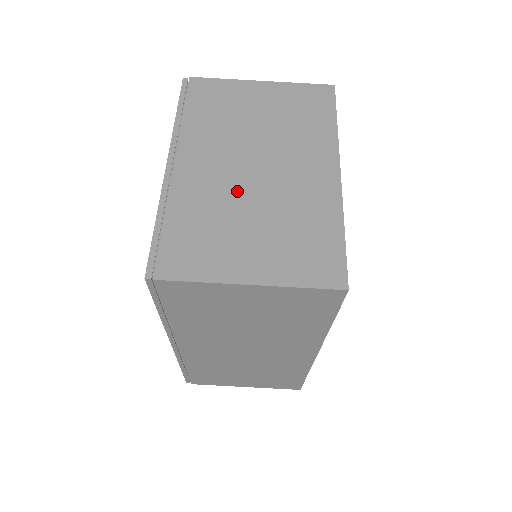
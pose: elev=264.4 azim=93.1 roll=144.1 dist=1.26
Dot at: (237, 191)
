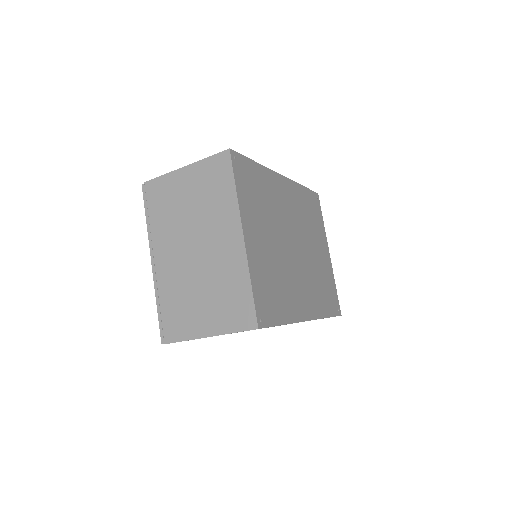
Dot at: (189, 272)
